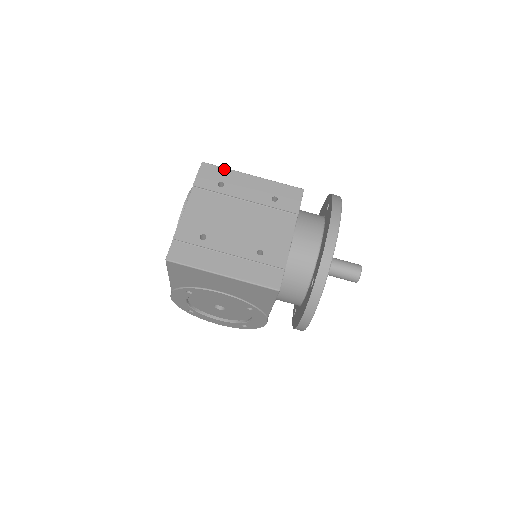
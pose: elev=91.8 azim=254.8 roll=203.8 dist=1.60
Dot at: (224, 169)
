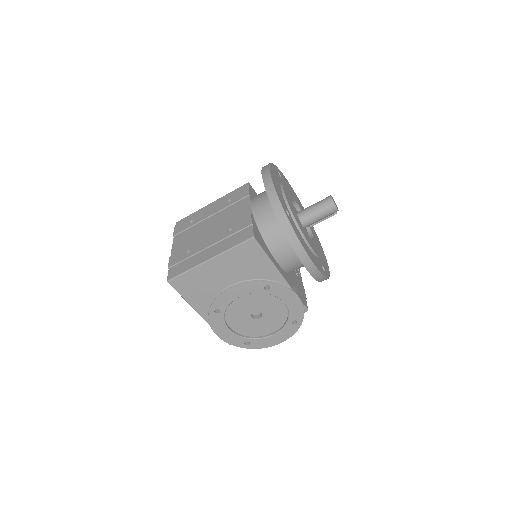
Dot at: (191, 215)
